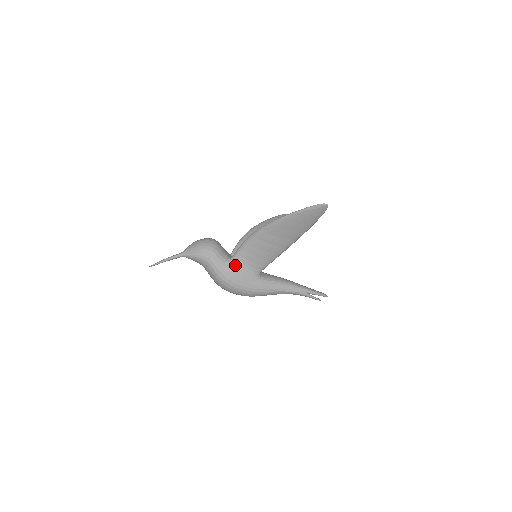
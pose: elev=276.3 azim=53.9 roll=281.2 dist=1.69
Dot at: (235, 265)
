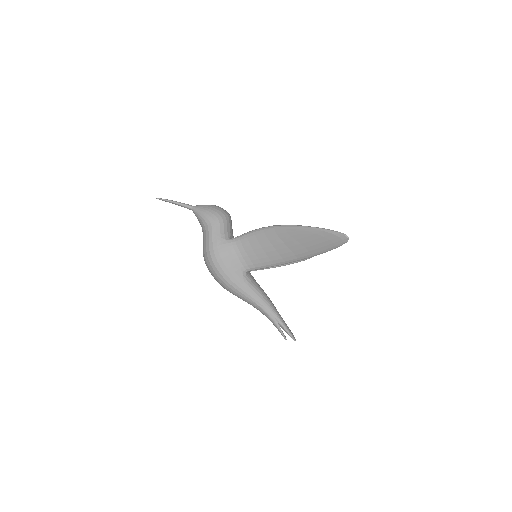
Dot at: (230, 247)
